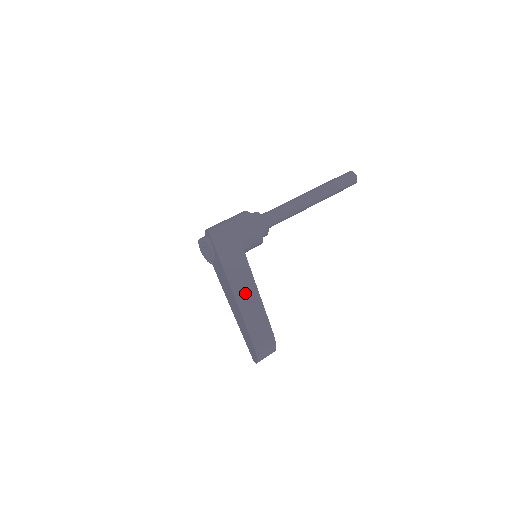
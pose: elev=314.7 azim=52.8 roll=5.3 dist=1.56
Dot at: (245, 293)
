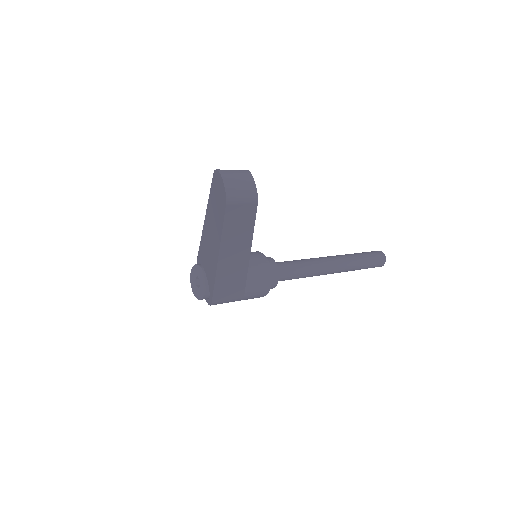
Dot at: occluded
